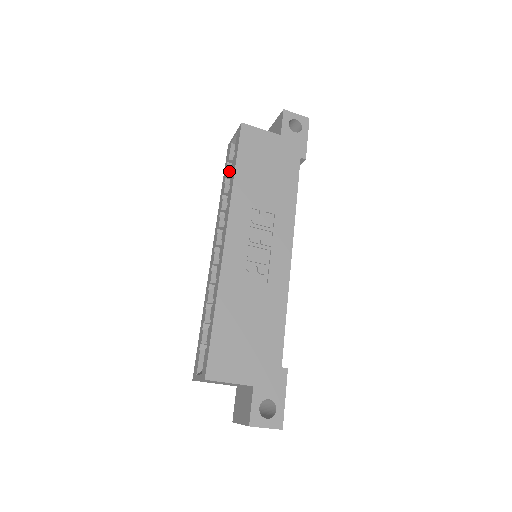
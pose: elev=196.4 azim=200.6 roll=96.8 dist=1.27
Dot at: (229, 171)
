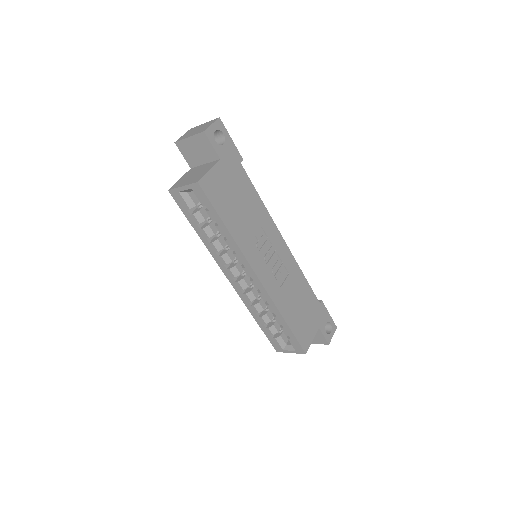
Dot at: (199, 218)
